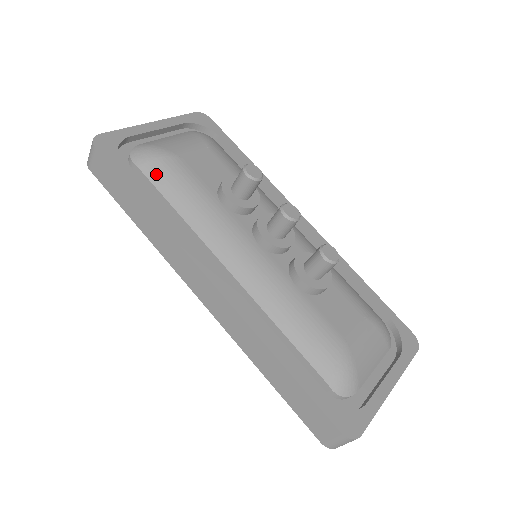
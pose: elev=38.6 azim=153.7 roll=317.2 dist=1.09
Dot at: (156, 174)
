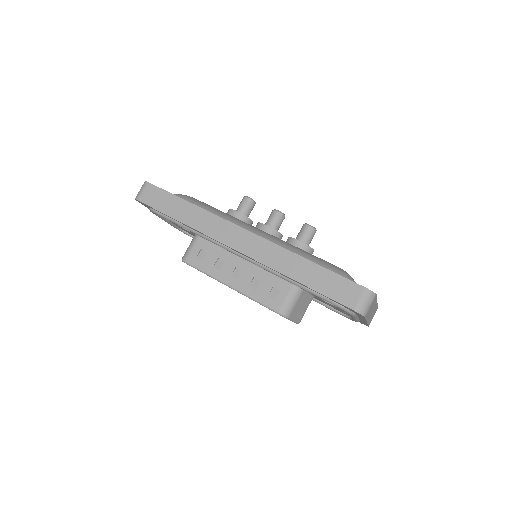
Dot at: (188, 200)
